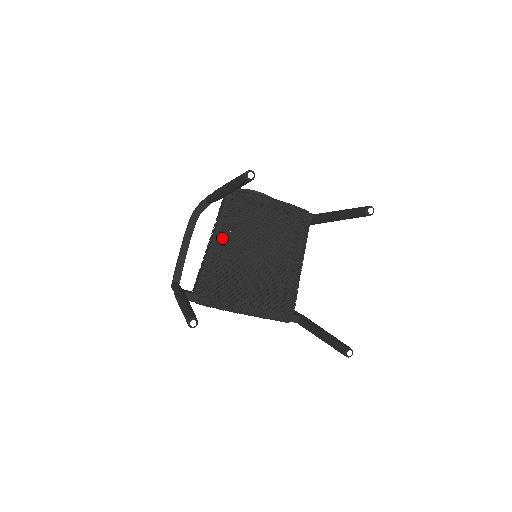
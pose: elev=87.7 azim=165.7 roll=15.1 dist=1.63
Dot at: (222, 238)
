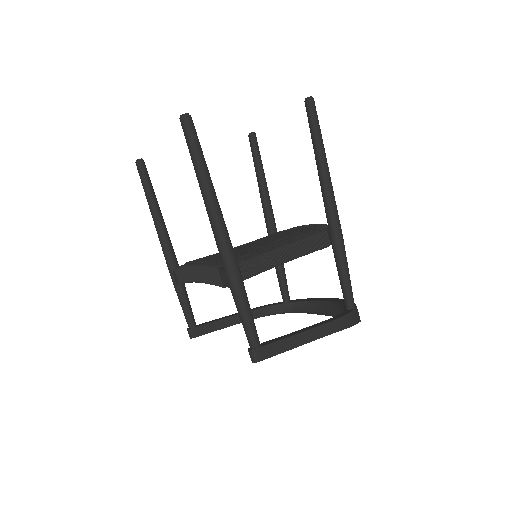
Dot at: occluded
